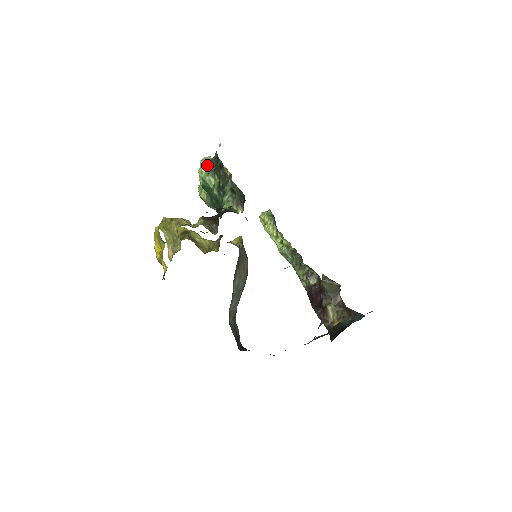
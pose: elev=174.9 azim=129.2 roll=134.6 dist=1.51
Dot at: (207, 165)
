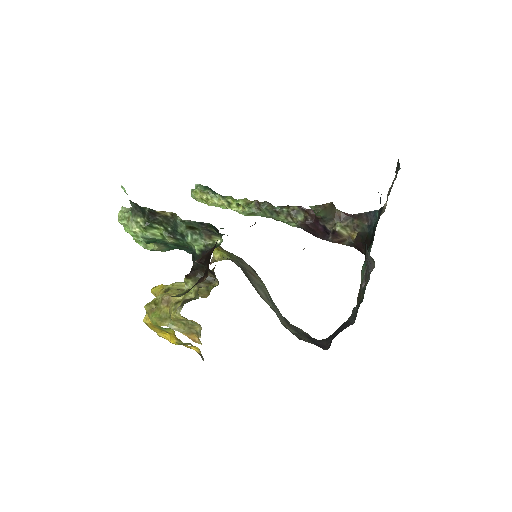
Dot at: (134, 222)
